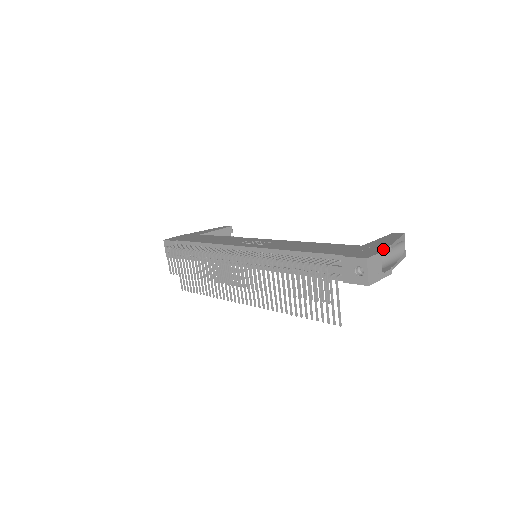
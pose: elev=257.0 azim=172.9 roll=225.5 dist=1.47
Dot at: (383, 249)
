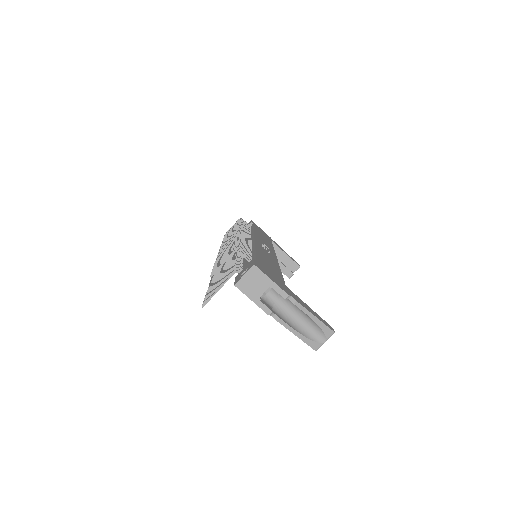
Dot at: (282, 288)
